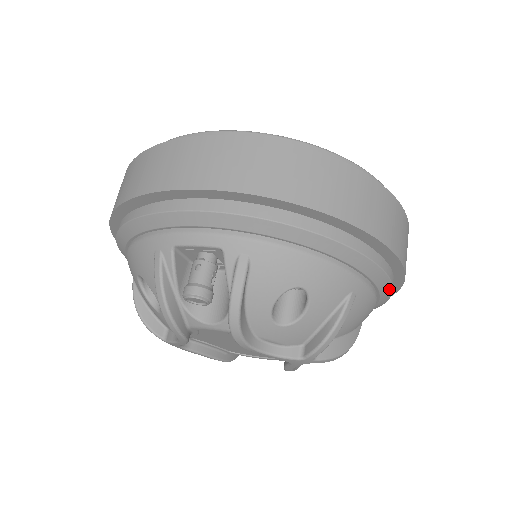
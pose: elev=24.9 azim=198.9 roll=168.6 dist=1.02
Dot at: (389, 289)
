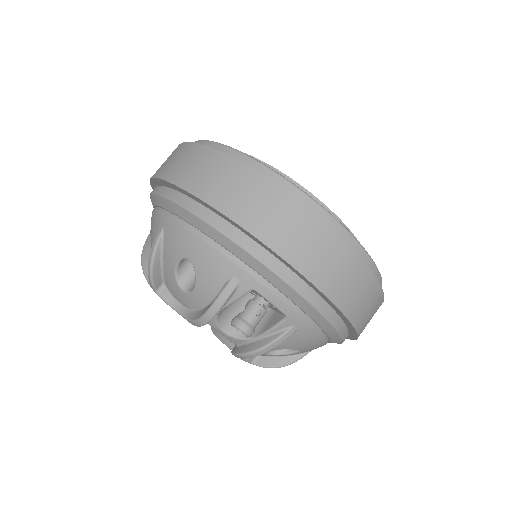
Dot at: occluded
